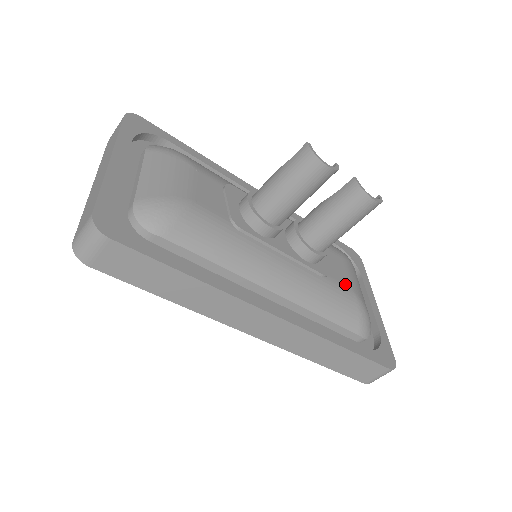
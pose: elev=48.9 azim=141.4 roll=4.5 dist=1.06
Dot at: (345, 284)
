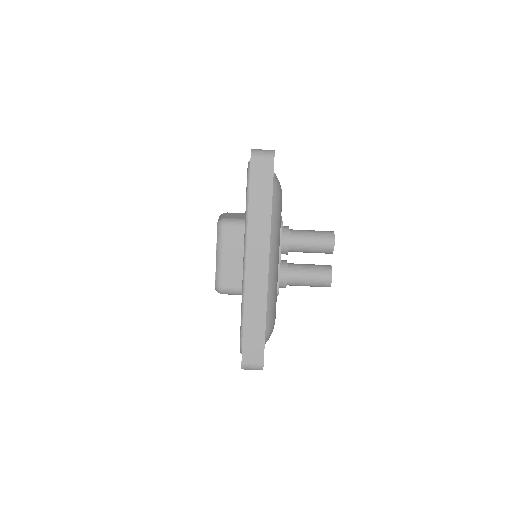
Dot at: occluded
